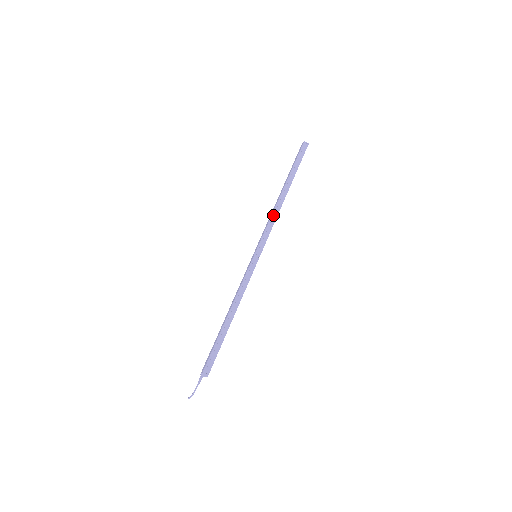
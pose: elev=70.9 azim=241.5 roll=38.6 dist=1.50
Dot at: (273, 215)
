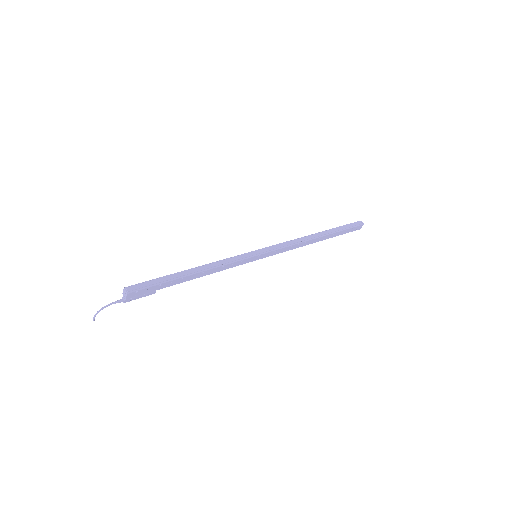
Dot at: (295, 240)
